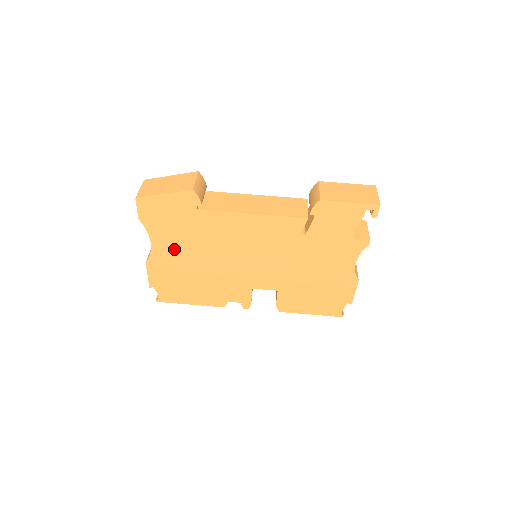
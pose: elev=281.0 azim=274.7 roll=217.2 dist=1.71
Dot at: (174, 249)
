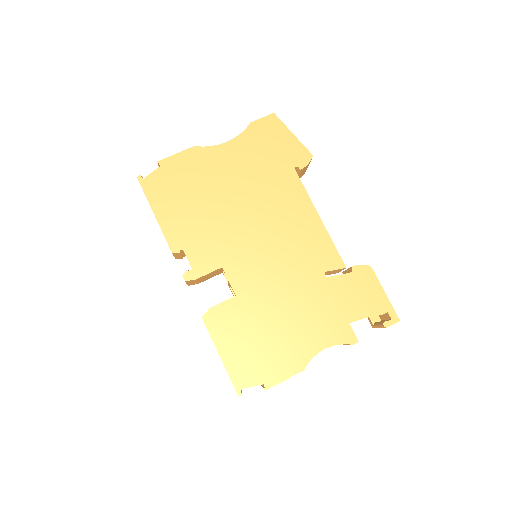
Dot at: (232, 166)
